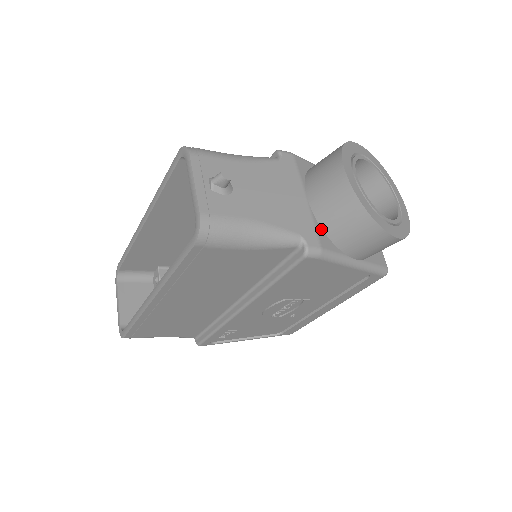
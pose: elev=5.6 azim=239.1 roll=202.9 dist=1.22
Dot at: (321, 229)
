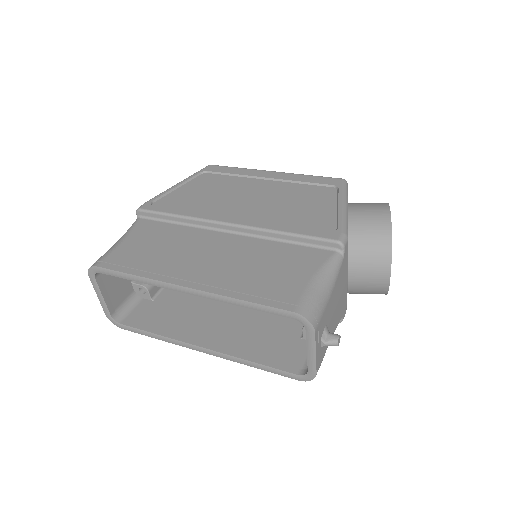
Dot at: occluded
